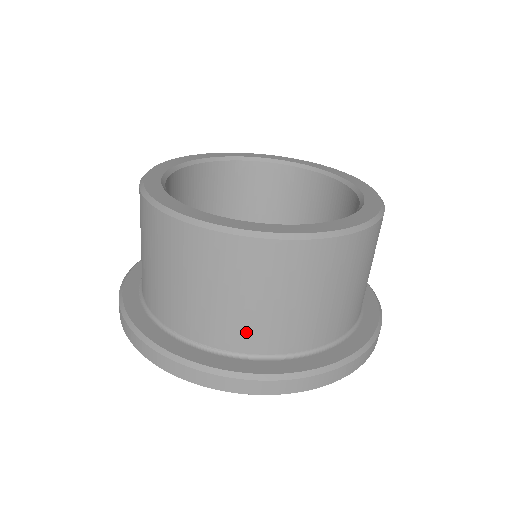
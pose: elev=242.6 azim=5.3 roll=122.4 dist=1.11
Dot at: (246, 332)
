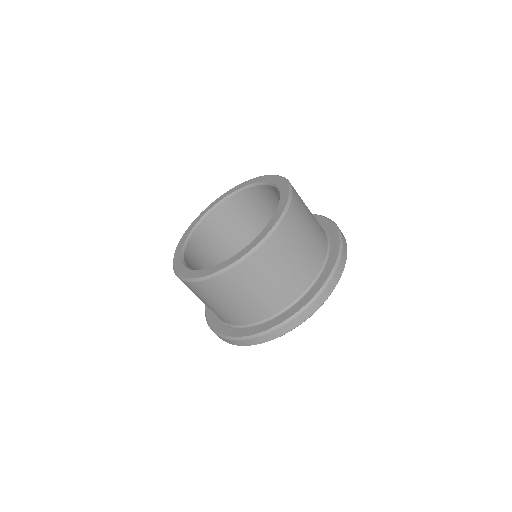
Dot at: (291, 288)
